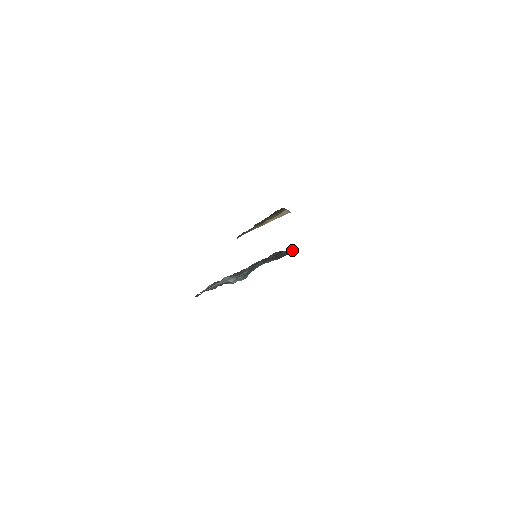
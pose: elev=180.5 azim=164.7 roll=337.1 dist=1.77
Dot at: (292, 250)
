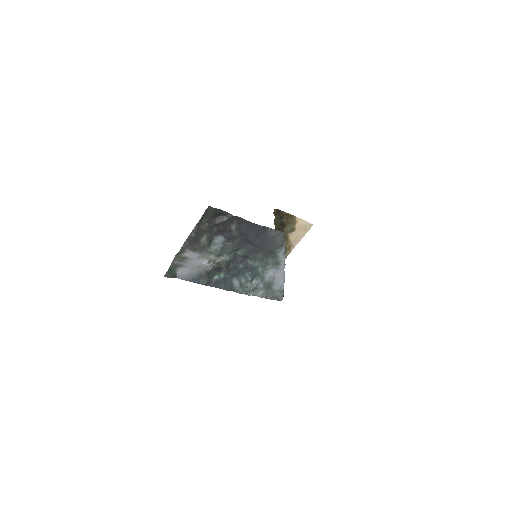
Dot at: (271, 232)
